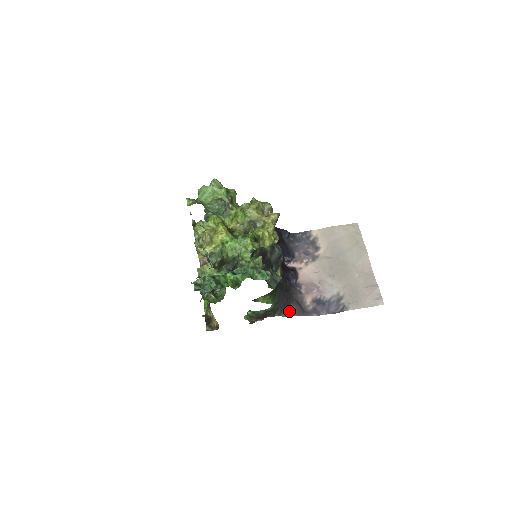
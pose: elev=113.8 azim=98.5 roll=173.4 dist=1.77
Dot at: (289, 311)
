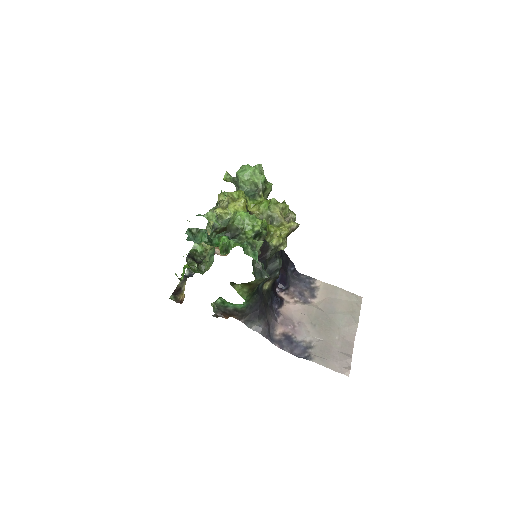
Dot at: (256, 325)
